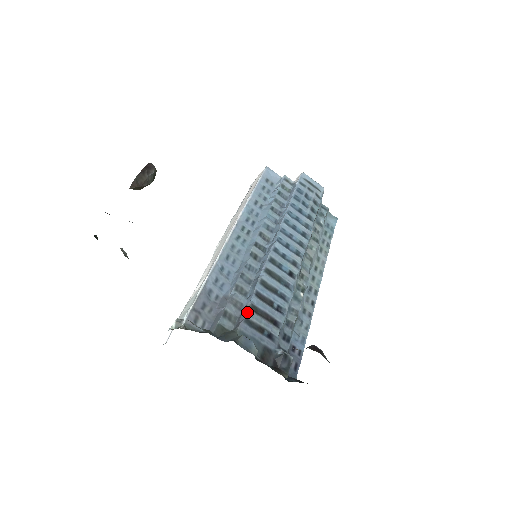
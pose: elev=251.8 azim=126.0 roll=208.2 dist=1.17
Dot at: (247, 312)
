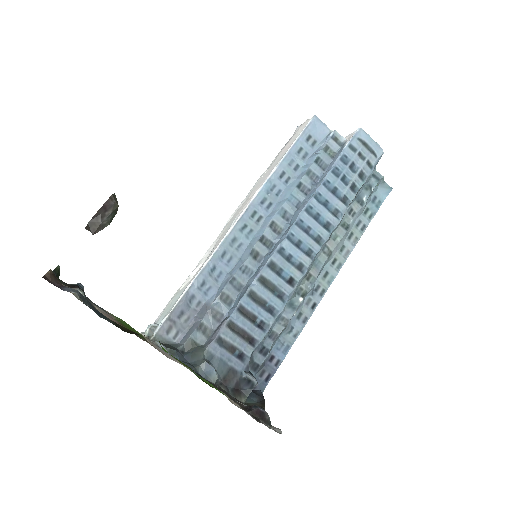
Dot at: (222, 330)
